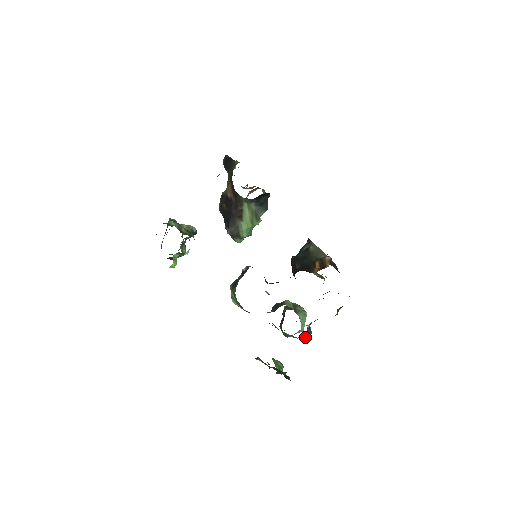
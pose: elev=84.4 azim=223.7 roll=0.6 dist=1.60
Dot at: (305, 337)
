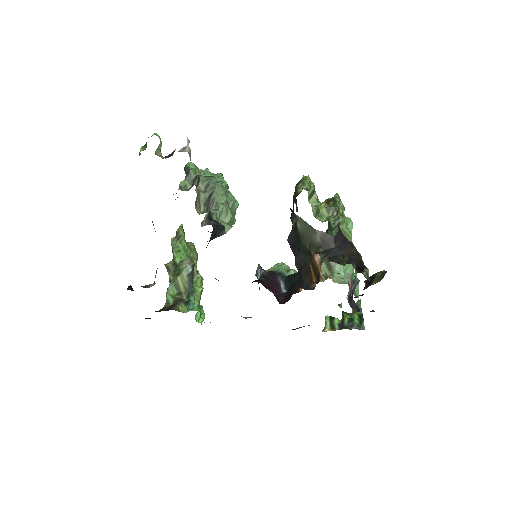
Dot at: occluded
